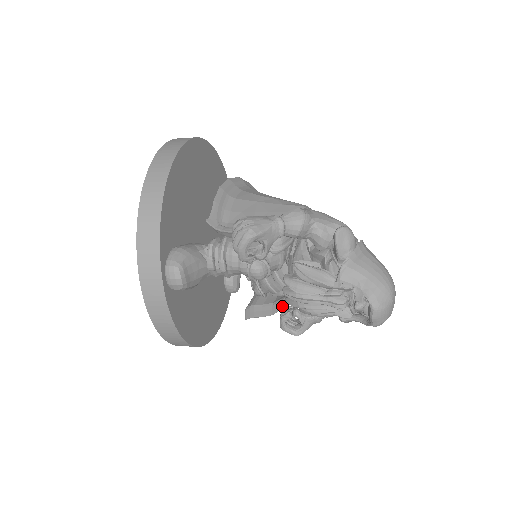
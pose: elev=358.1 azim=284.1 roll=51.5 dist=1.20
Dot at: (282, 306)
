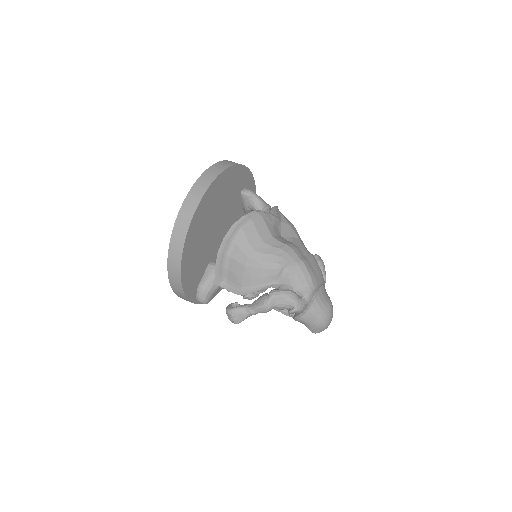
Dot at: occluded
